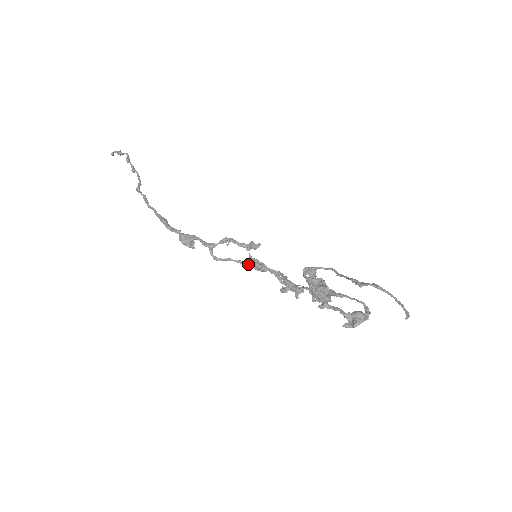
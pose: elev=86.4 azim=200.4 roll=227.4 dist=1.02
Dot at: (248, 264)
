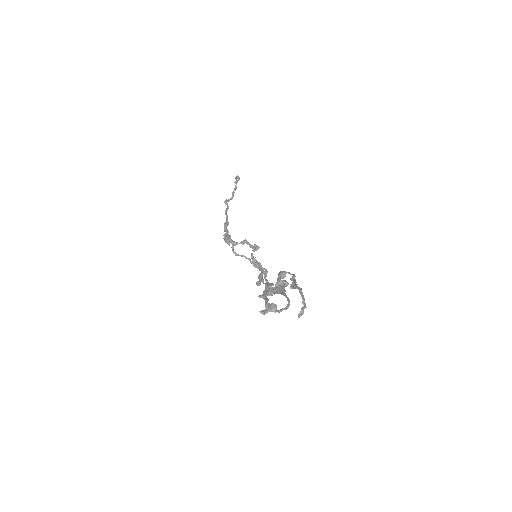
Dot at: occluded
